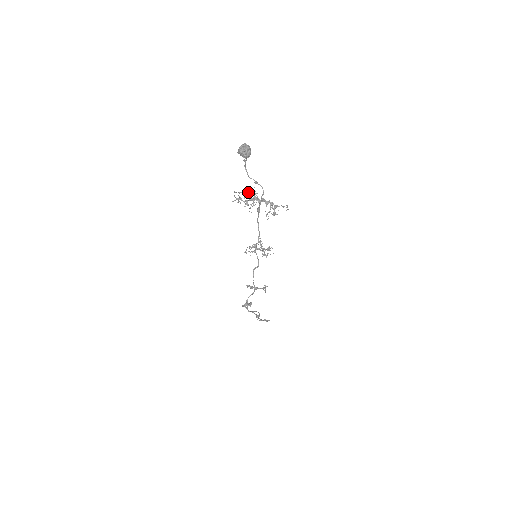
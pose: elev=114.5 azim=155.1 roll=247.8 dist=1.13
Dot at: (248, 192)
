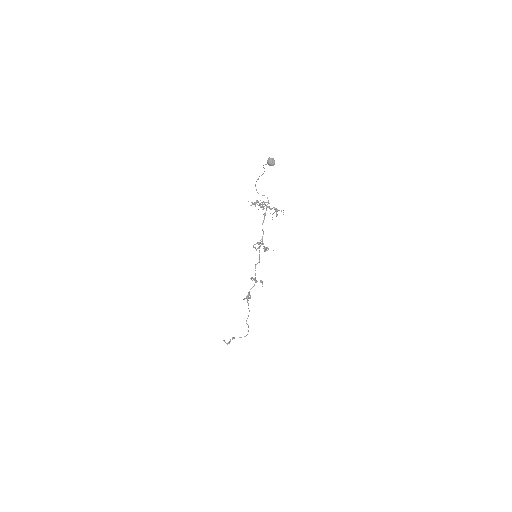
Dot at: (258, 201)
